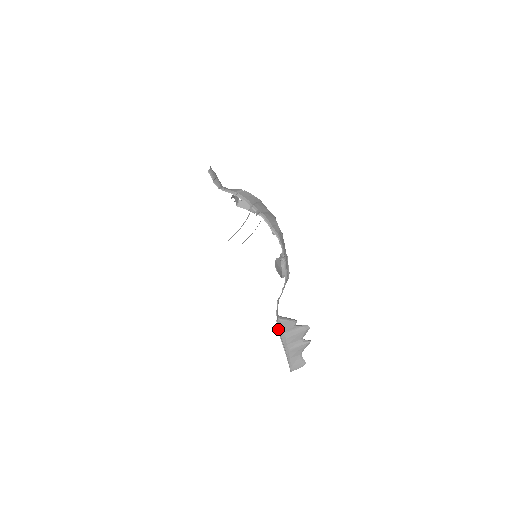
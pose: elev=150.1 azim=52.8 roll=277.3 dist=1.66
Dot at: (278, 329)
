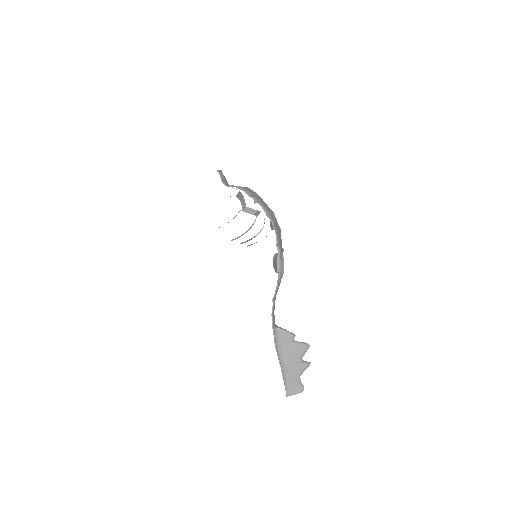
Dot at: (274, 338)
